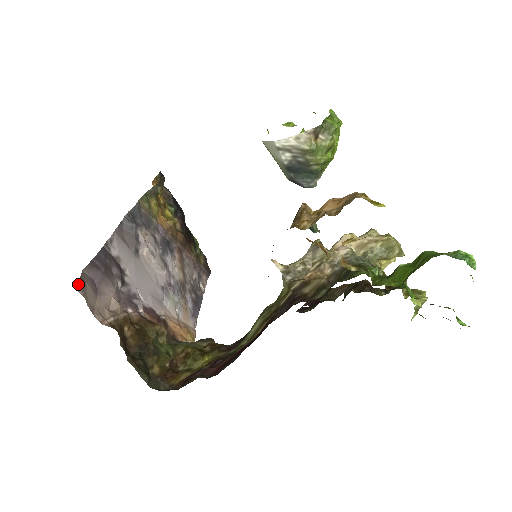
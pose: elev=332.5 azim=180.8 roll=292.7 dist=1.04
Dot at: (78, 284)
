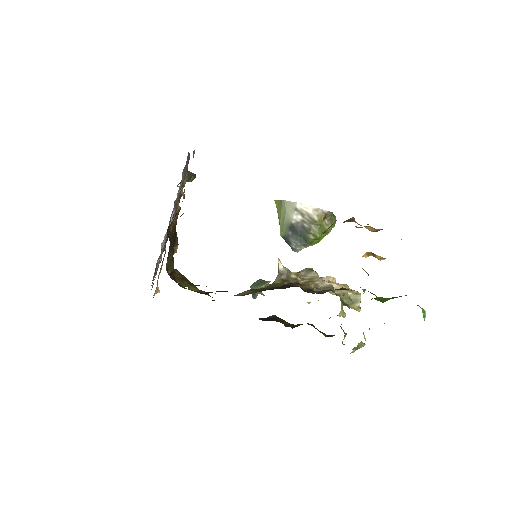
Dot at: (194, 152)
